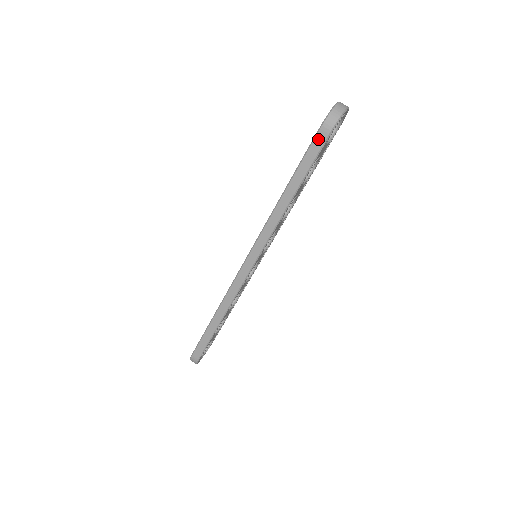
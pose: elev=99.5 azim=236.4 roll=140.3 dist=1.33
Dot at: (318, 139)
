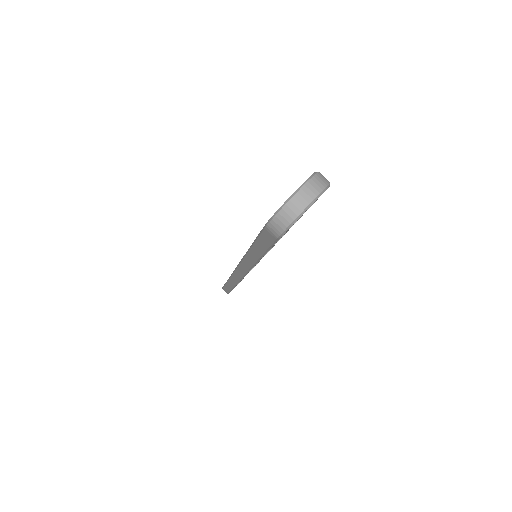
Dot at: (266, 235)
